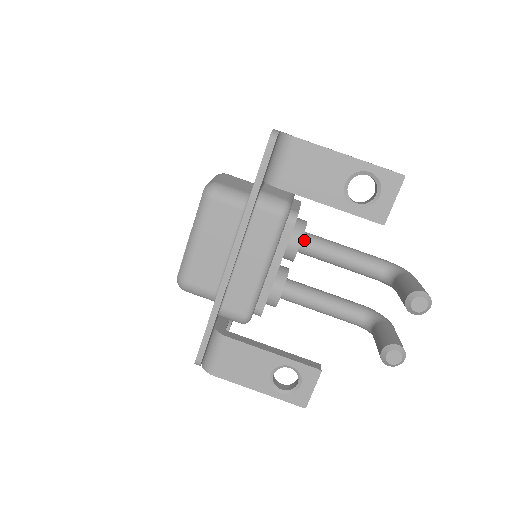
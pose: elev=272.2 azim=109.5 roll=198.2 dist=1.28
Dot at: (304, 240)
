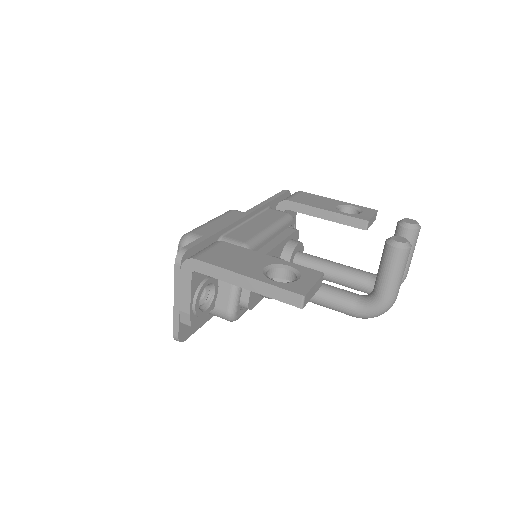
Dot at: (301, 252)
